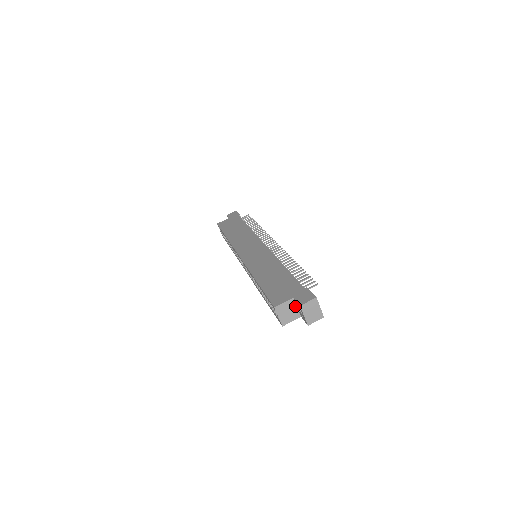
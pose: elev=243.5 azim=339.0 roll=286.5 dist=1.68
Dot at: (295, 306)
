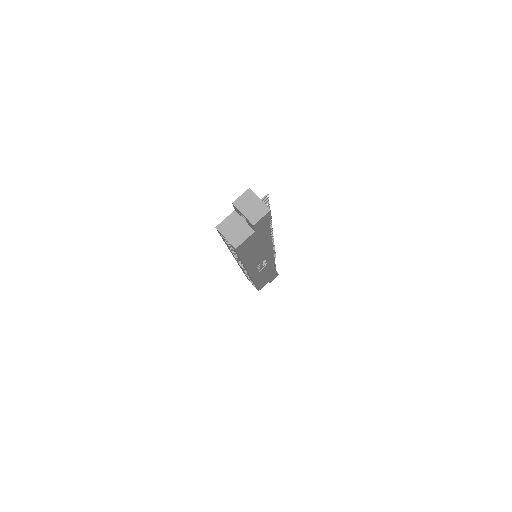
Dot at: (241, 220)
